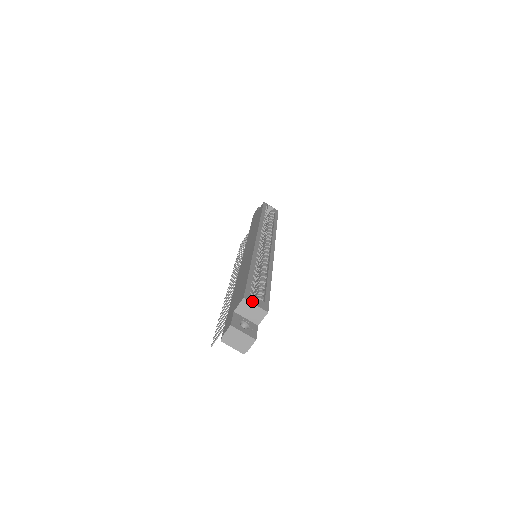
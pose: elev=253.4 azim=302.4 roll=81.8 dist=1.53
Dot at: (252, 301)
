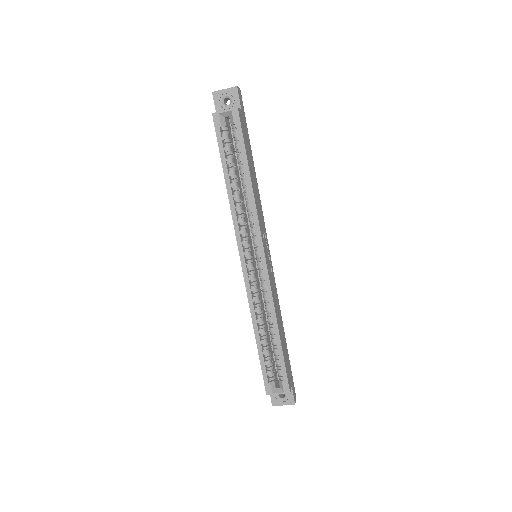
Dot at: occluded
